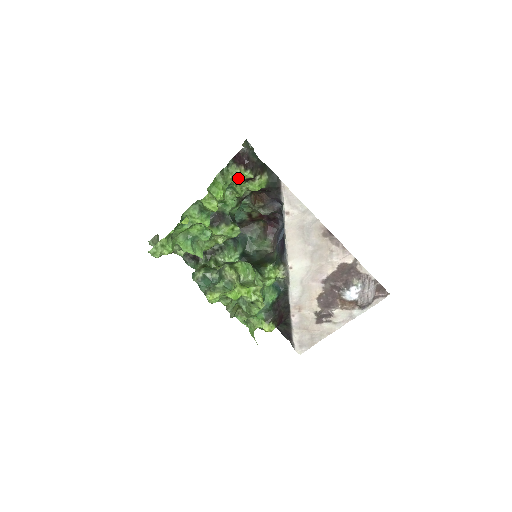
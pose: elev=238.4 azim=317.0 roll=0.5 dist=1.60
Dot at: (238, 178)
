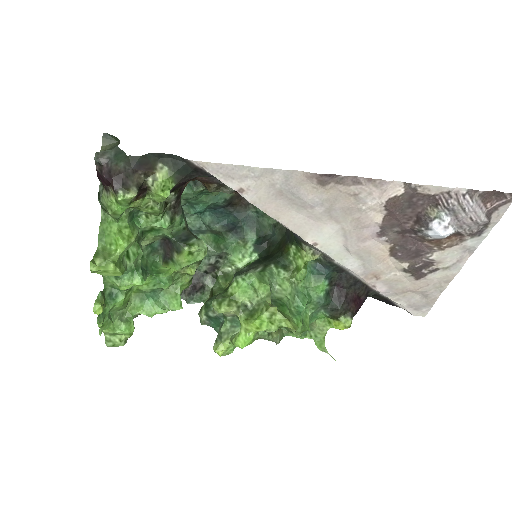
Dot at: (121, 207)
